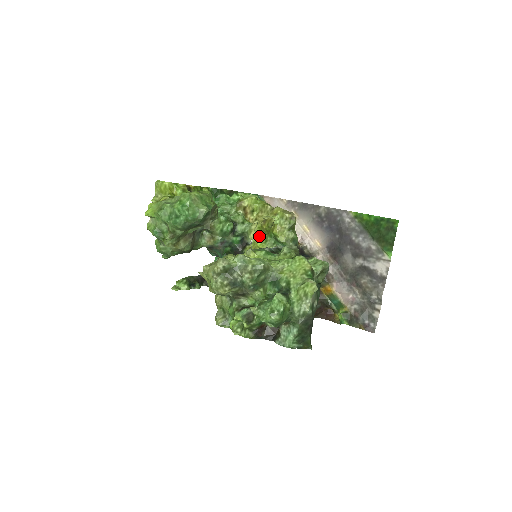
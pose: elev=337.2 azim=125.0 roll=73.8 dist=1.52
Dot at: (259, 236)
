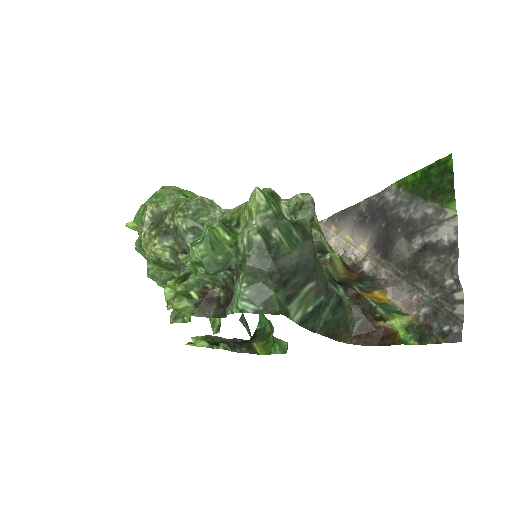
Dot at: occluded
